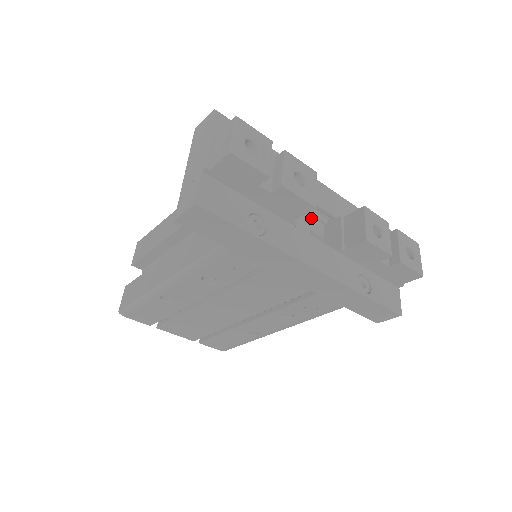
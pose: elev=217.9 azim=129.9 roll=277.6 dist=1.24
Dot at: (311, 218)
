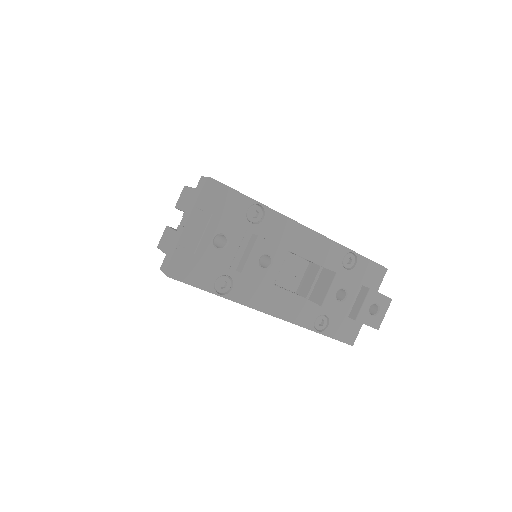
Dot at: (296, 257)
